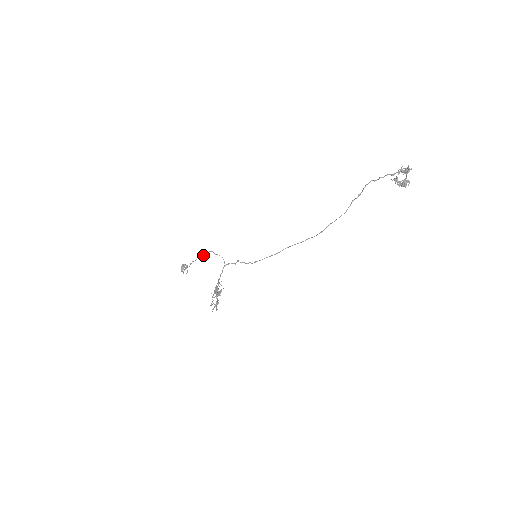
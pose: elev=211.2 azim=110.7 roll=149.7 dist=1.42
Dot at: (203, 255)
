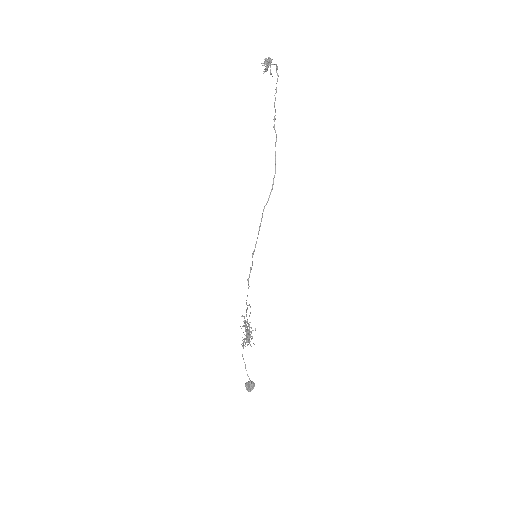
Dot at: occluded
